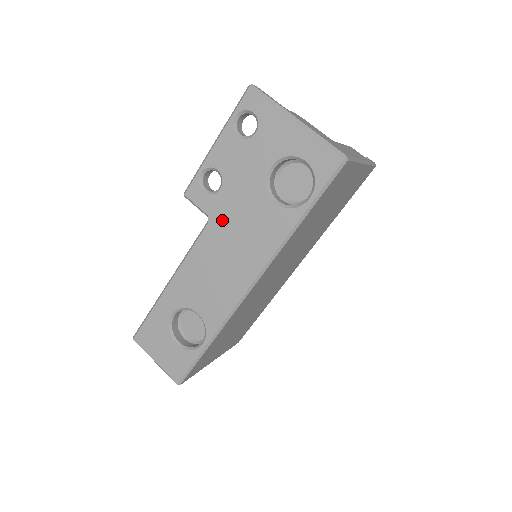
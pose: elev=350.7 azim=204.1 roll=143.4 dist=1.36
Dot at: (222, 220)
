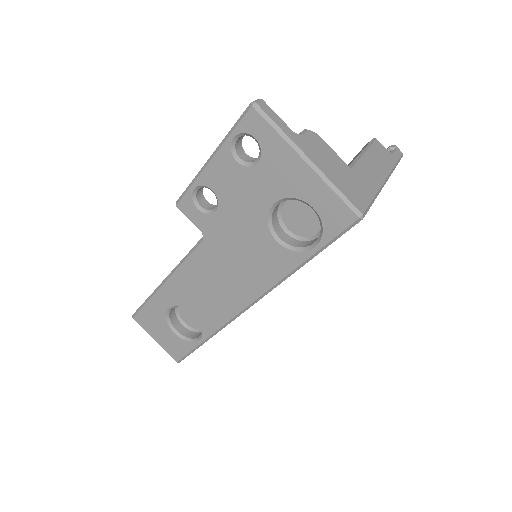
Dot at: (218, 242)
